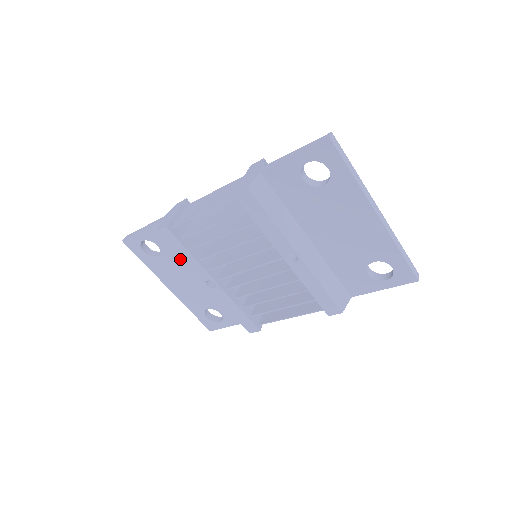
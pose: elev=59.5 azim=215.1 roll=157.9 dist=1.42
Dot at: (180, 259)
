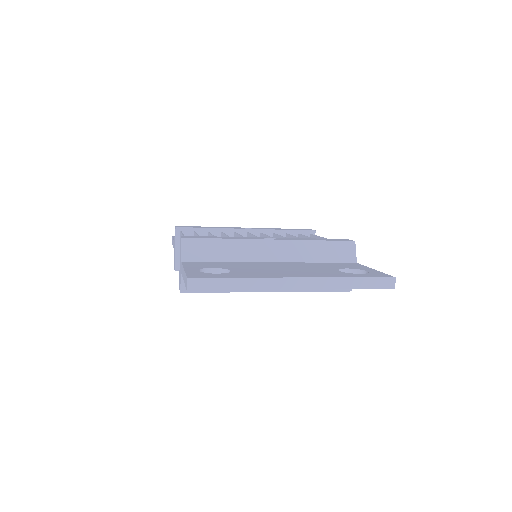
Dot at: occluded
